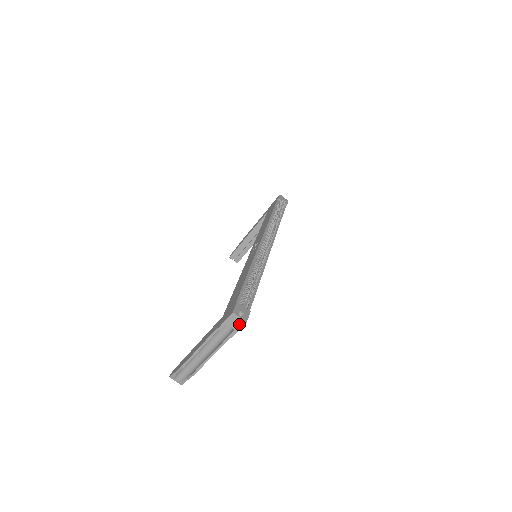
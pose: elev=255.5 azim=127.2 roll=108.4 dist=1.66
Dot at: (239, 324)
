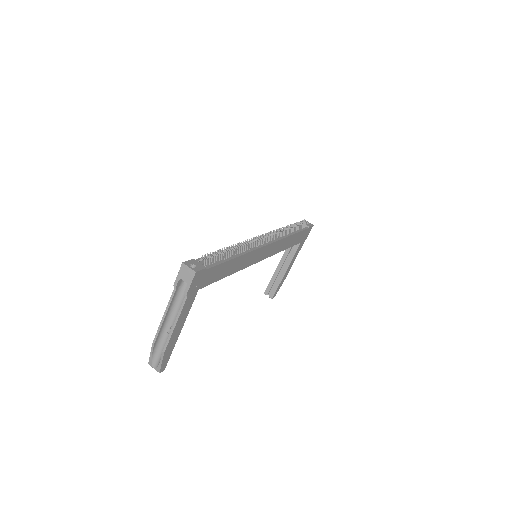
Dot at: (190, 276)
